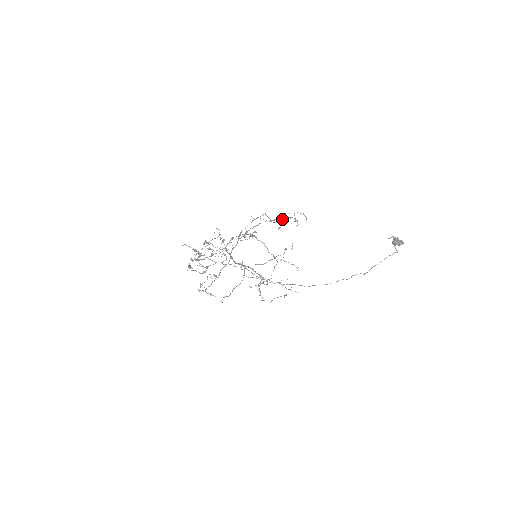
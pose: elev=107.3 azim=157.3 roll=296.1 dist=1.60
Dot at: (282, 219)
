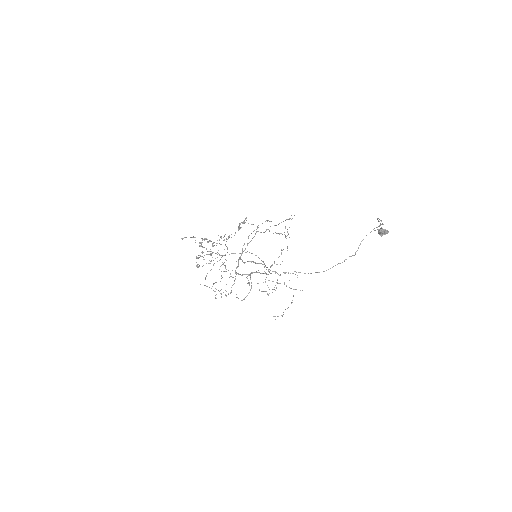
Dot at: (273, 233)
